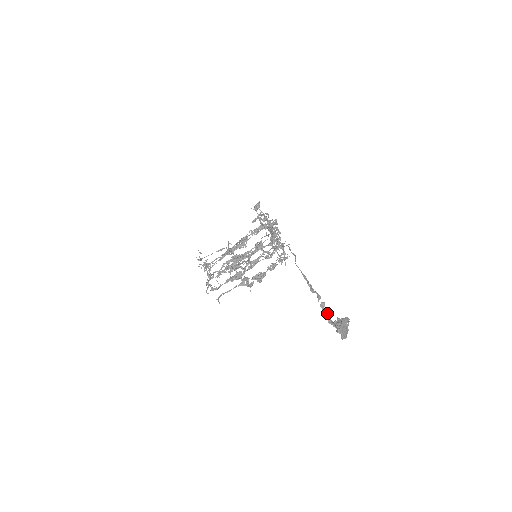
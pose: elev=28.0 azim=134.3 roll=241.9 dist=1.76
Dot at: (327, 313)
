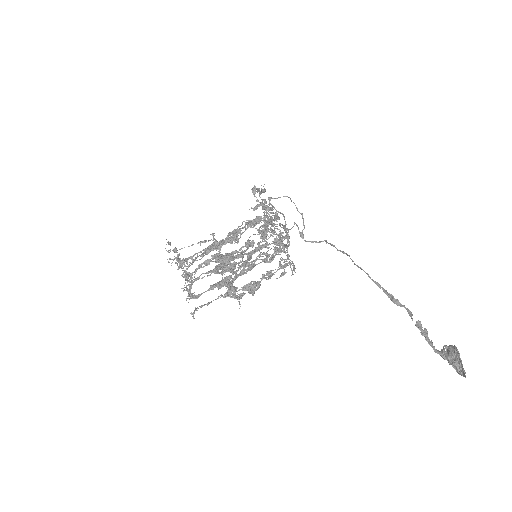
Dot at: (428, 337)
